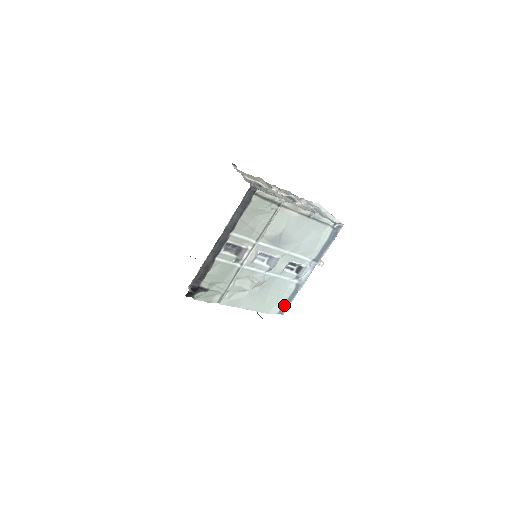
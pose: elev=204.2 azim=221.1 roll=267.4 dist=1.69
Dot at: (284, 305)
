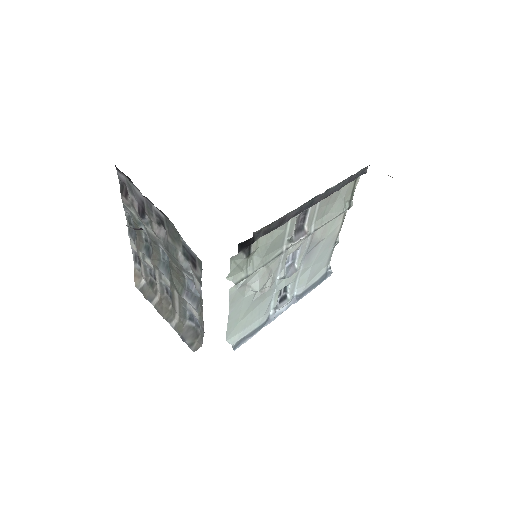
Dot at: (243, 338)
